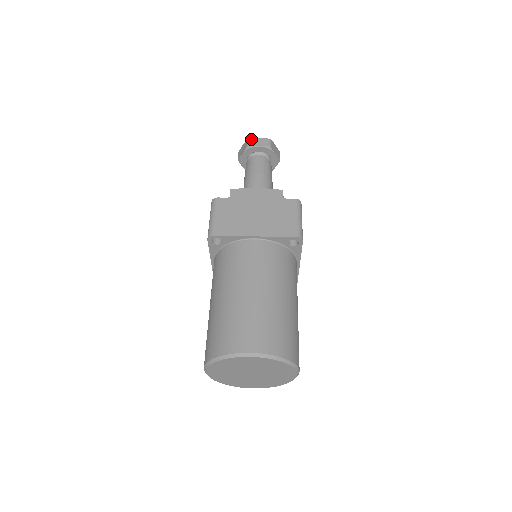
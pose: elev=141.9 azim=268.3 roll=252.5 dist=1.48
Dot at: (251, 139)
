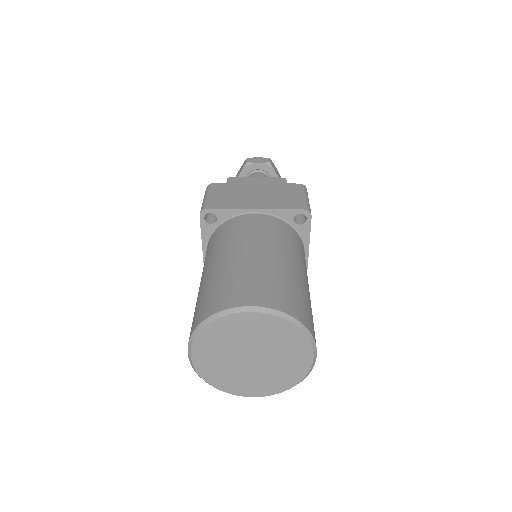
Dot at: (250, 158)
